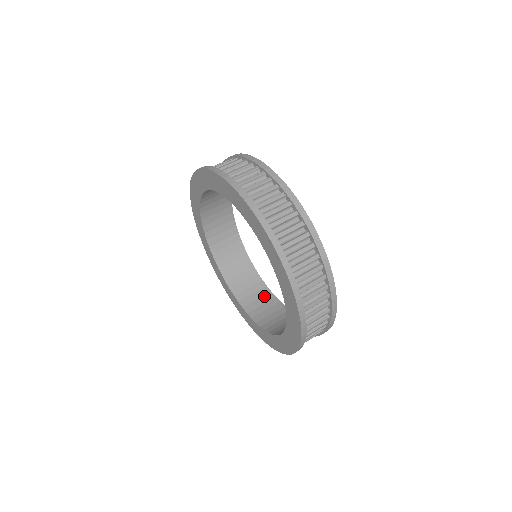
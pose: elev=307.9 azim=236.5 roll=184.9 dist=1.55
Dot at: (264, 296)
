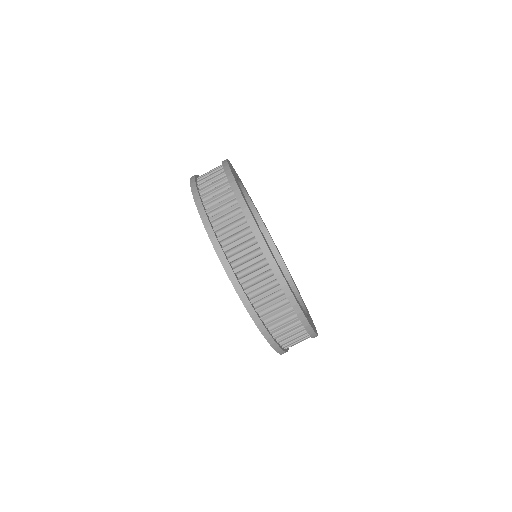
Dot at: occluded
